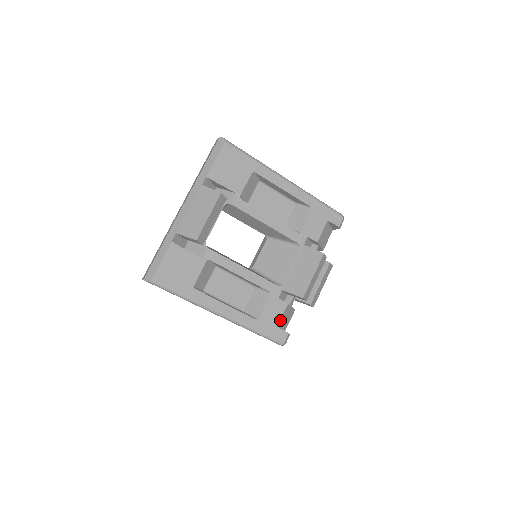
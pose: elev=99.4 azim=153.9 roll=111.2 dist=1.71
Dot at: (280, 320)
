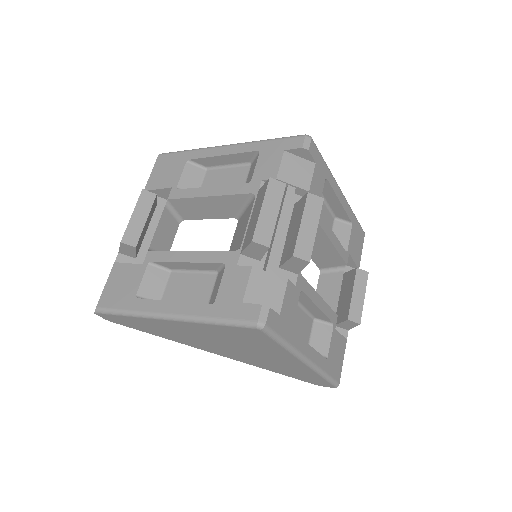
Dot at: (246, 292)
